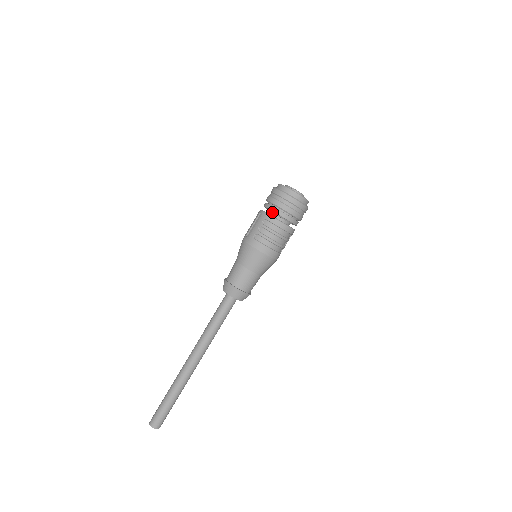
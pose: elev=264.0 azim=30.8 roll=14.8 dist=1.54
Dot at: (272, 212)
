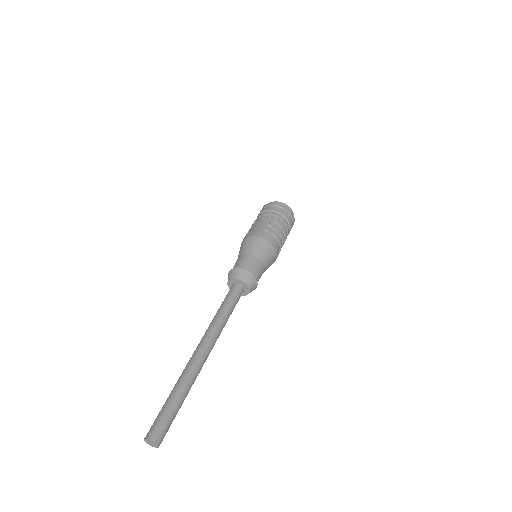
Dot at: occluded
